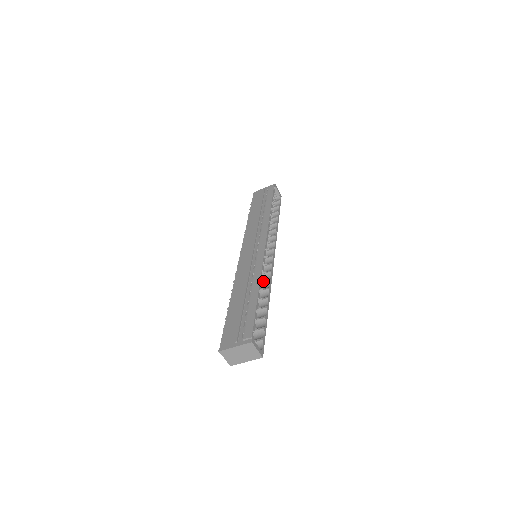
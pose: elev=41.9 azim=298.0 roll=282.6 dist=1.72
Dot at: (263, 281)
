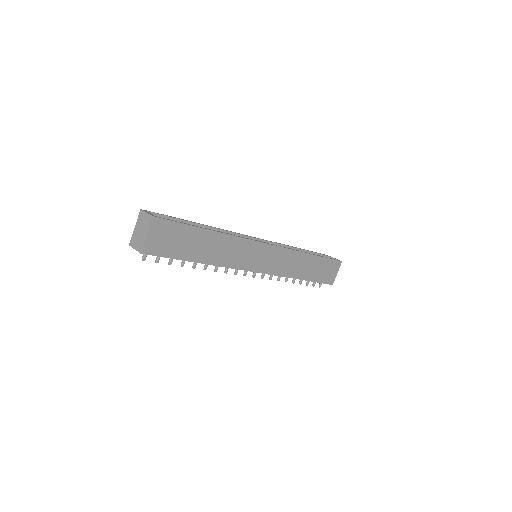
Dot at: occluded
